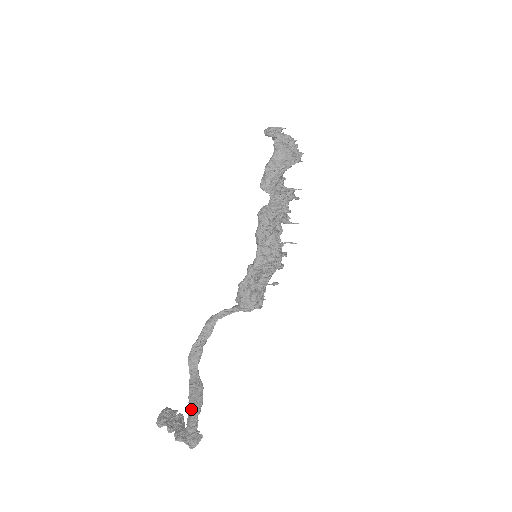
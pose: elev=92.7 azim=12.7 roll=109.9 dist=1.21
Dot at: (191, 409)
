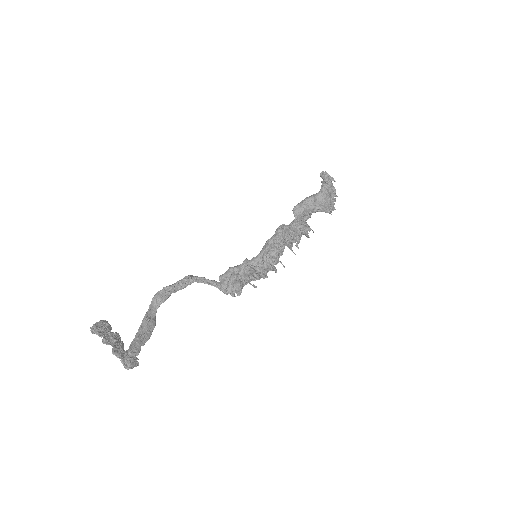
Dot at: (139, 337)
